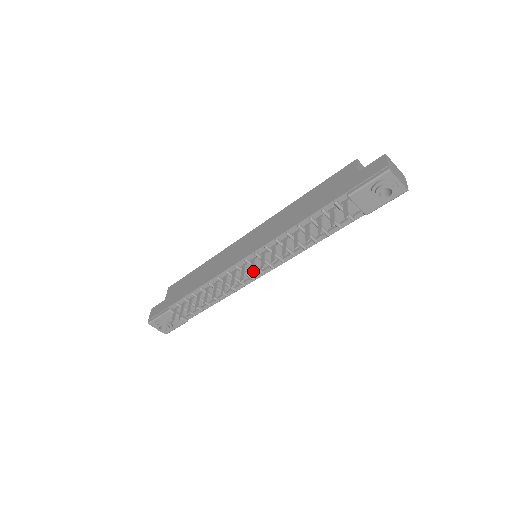
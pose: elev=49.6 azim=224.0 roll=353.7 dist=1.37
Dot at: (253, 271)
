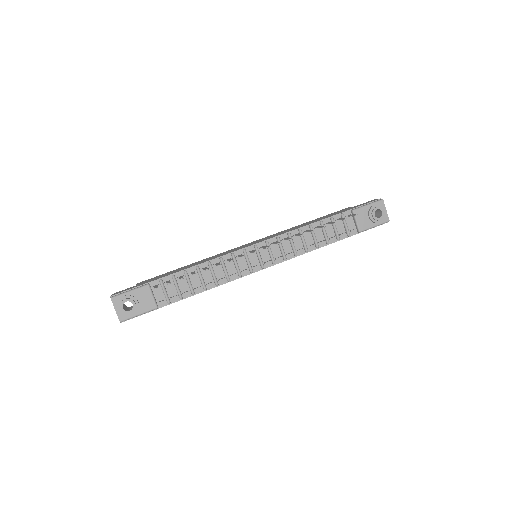
Dot at: (268, 246)
